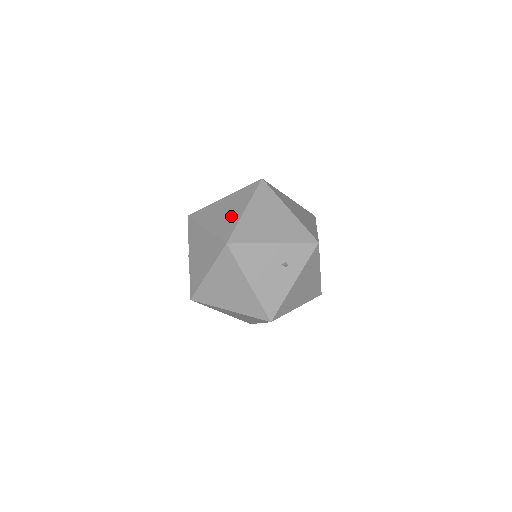
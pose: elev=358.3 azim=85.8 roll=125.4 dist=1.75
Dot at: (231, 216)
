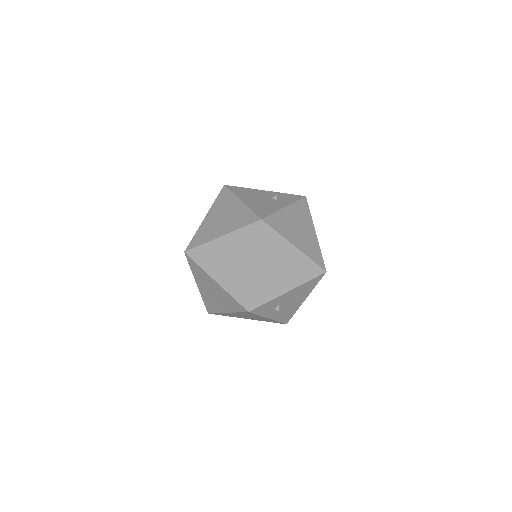
Dot at: occluded
